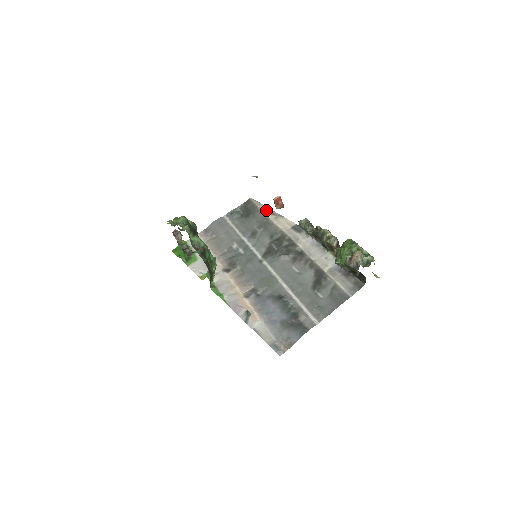
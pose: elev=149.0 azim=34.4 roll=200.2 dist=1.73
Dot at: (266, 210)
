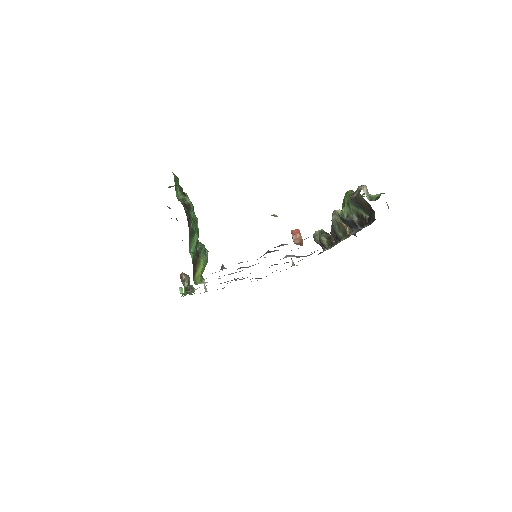
Dot at: occluded
